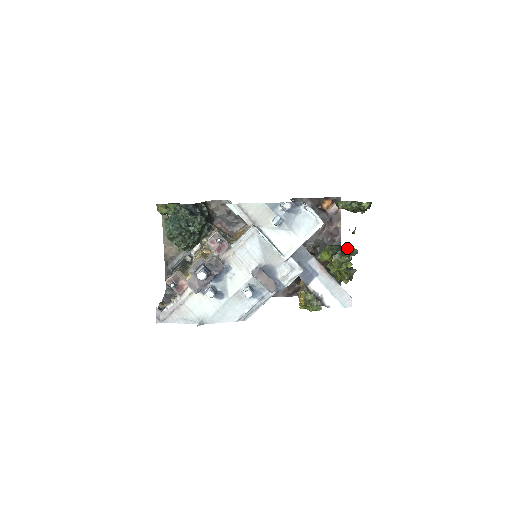
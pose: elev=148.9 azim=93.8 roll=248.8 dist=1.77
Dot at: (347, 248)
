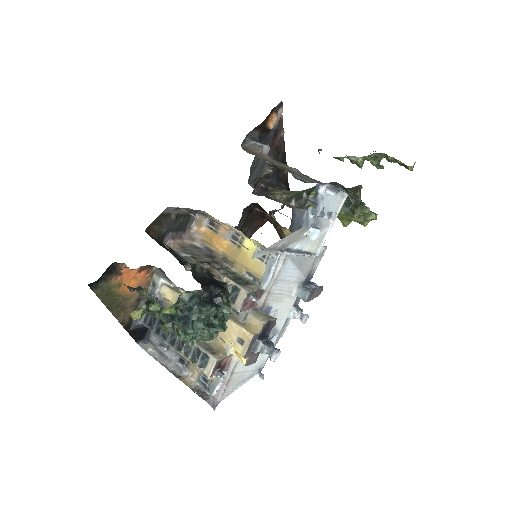
Dot at: (360, 195)
